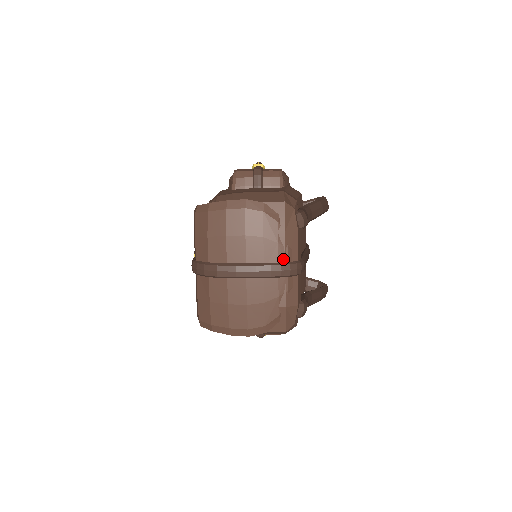
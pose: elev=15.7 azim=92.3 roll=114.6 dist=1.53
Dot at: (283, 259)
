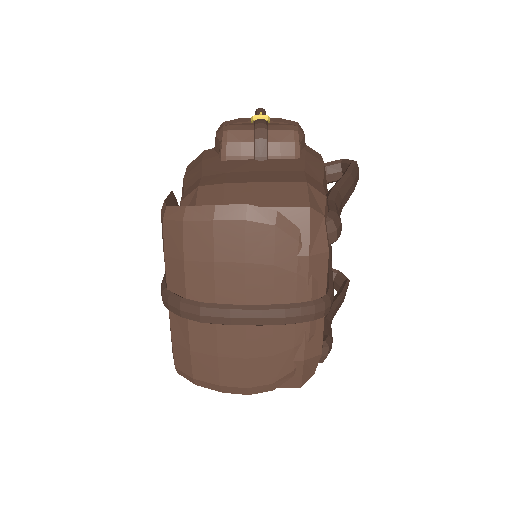
Dot at: (304, 296)
